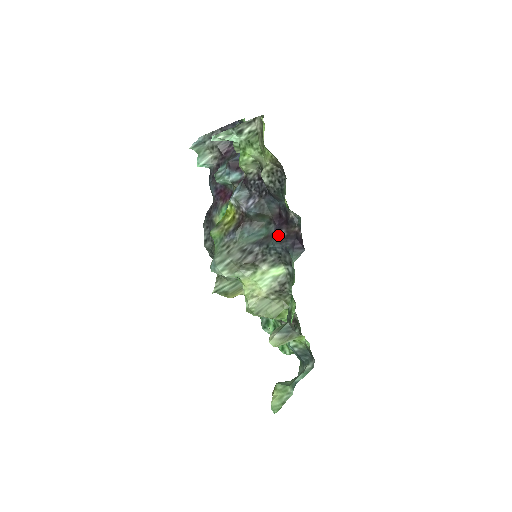
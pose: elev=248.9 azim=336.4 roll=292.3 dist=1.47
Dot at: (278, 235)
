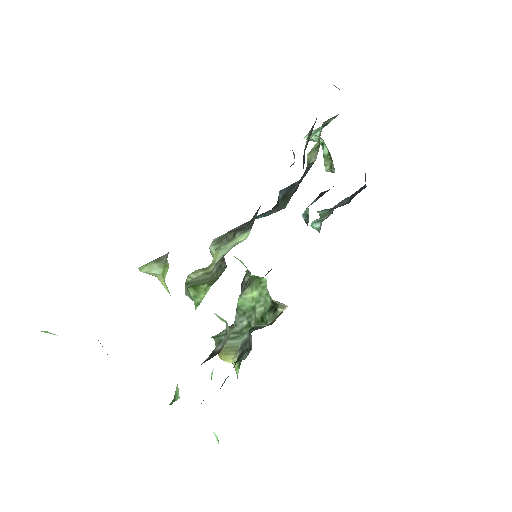
Dot at: occluded
